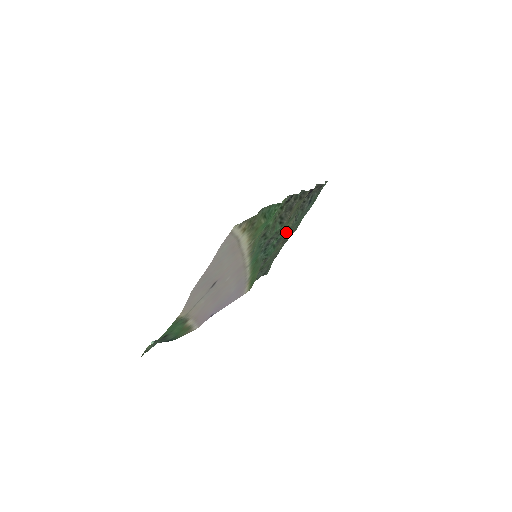
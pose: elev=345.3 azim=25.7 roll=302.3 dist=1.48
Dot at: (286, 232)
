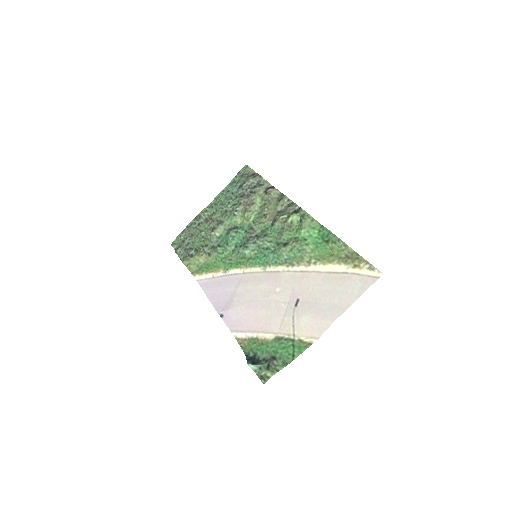
Dot at: (241, 221)
